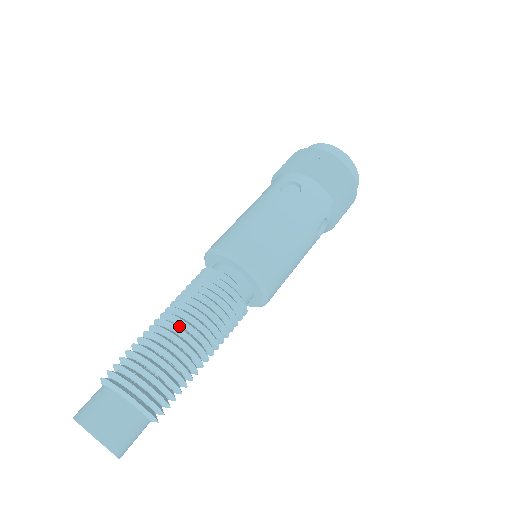
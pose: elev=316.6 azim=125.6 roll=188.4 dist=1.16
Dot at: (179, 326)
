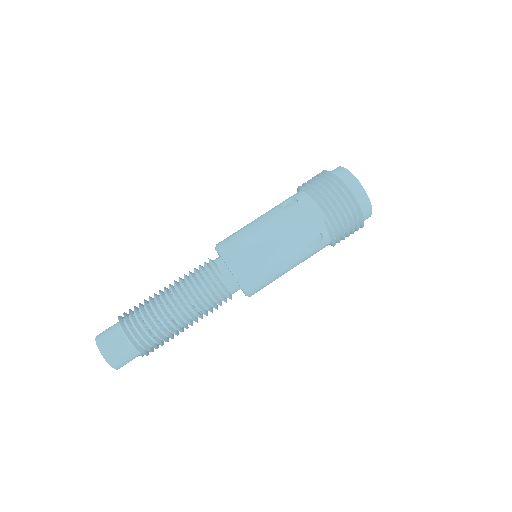
Dot at: (169, 293)
